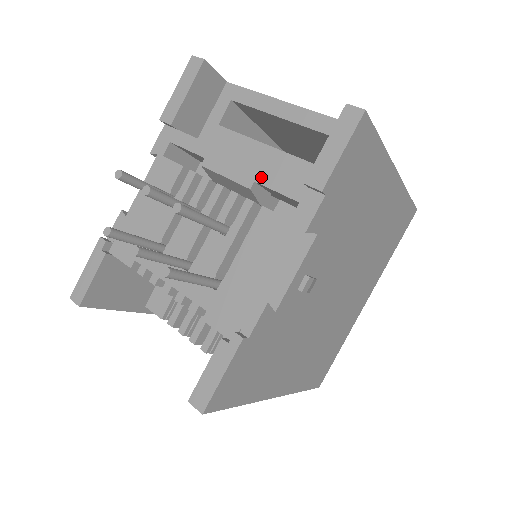
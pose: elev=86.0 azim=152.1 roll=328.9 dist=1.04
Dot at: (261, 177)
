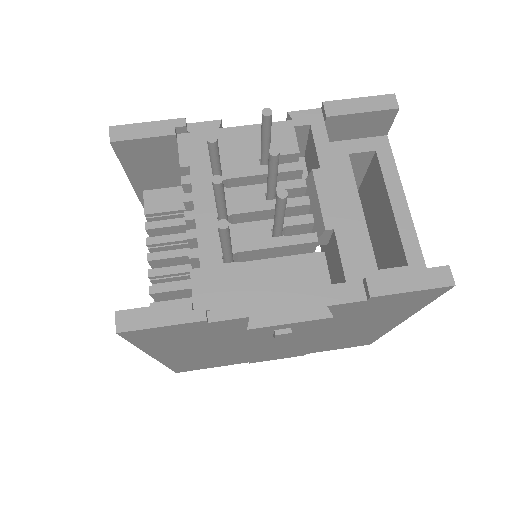
Dot at: (342, 233)
